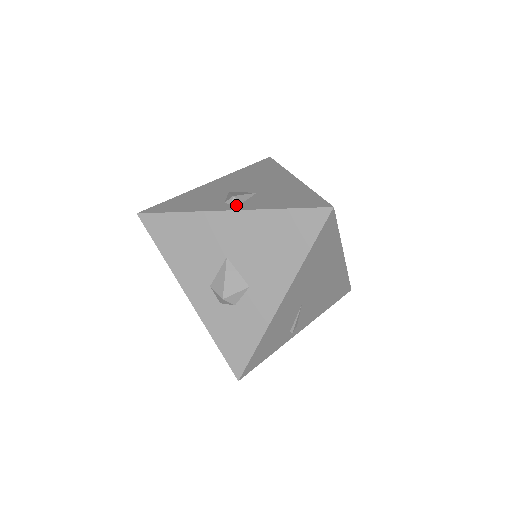
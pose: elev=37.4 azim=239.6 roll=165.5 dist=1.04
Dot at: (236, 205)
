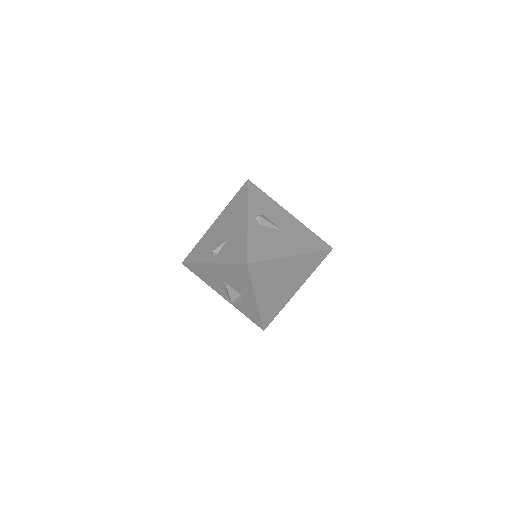
Dot at: (215, 257)
